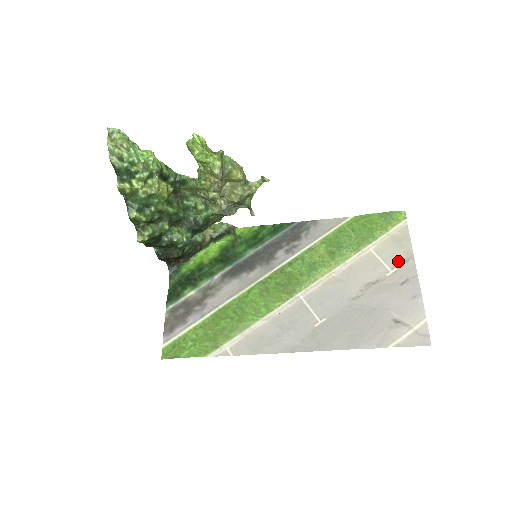
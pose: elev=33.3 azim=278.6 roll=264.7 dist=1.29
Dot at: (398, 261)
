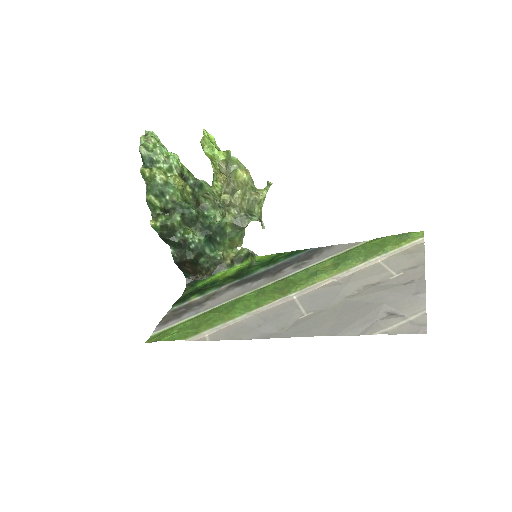
Dot at: (406, 267)
